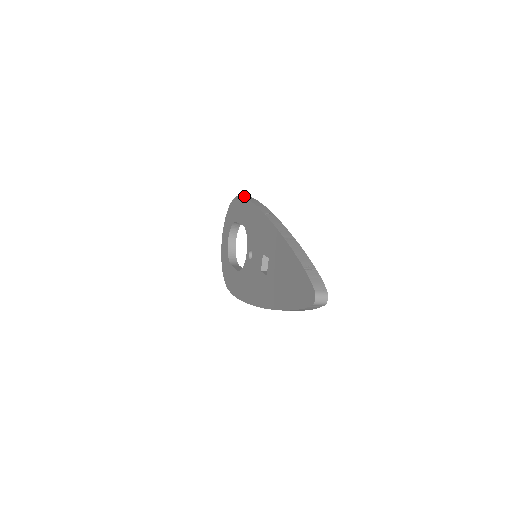
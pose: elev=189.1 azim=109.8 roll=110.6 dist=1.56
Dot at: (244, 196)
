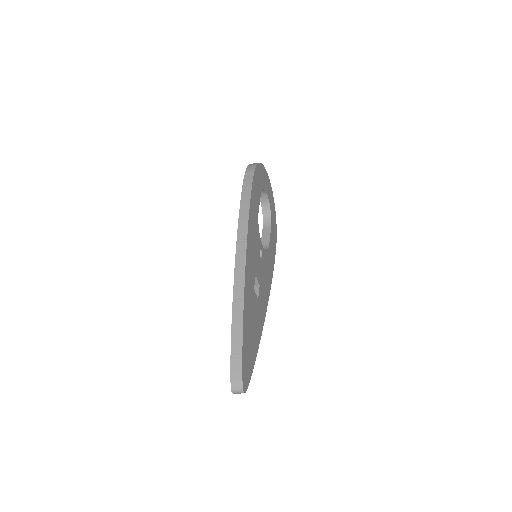
Dot at: (245, 180)
